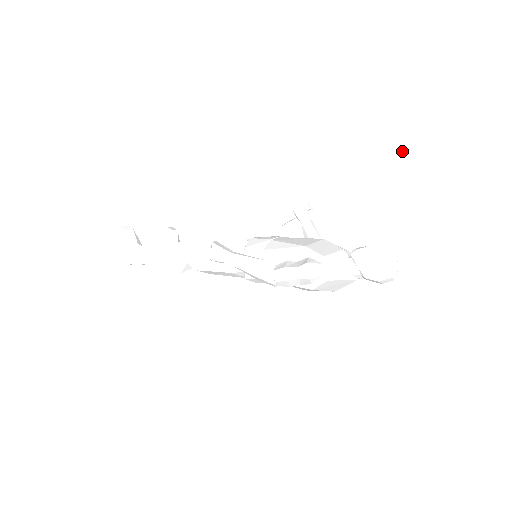
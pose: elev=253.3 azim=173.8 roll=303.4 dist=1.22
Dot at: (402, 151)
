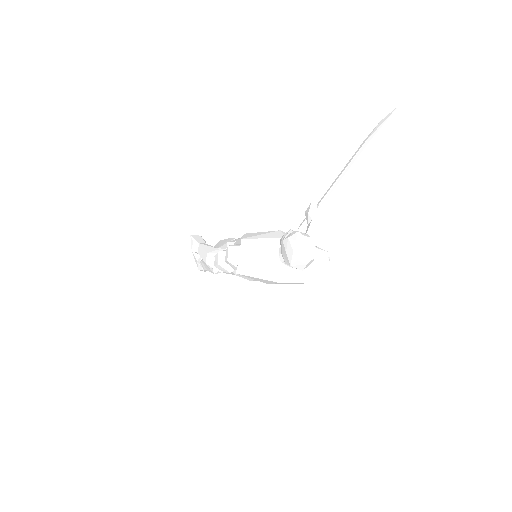
Dot at: (374, 131)
